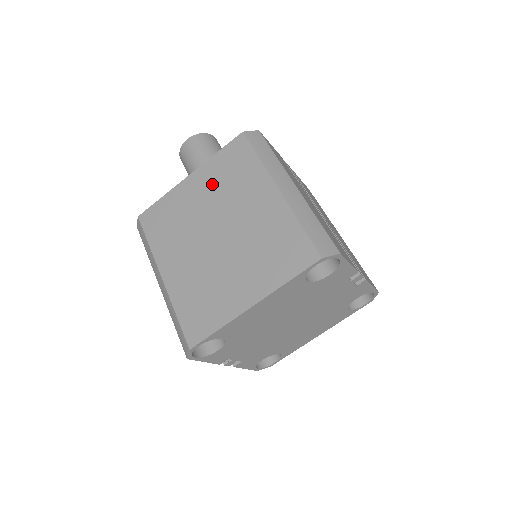
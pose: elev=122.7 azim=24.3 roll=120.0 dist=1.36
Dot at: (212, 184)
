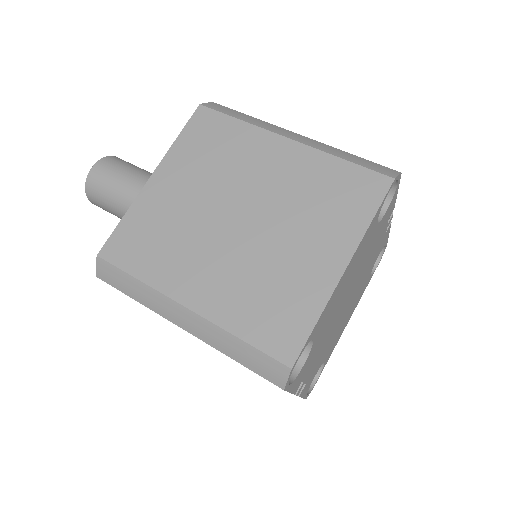
Dot at: (193, 170)
